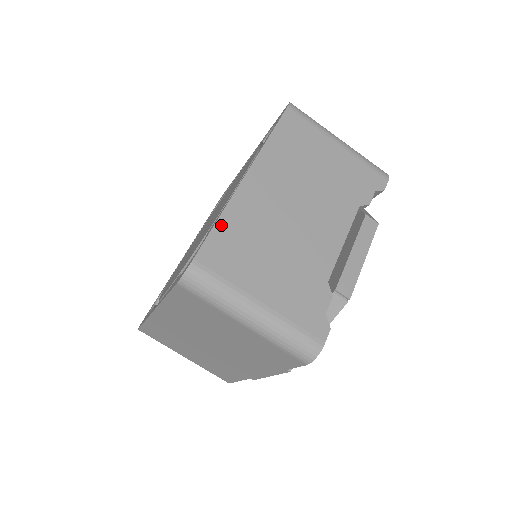
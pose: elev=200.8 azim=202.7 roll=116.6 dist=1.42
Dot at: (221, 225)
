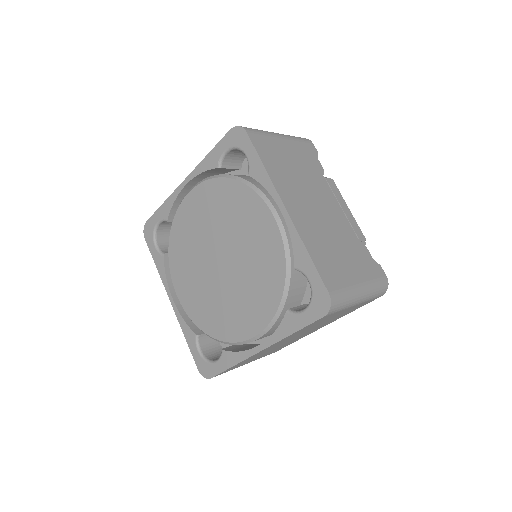
Dot at: (313, 257)
